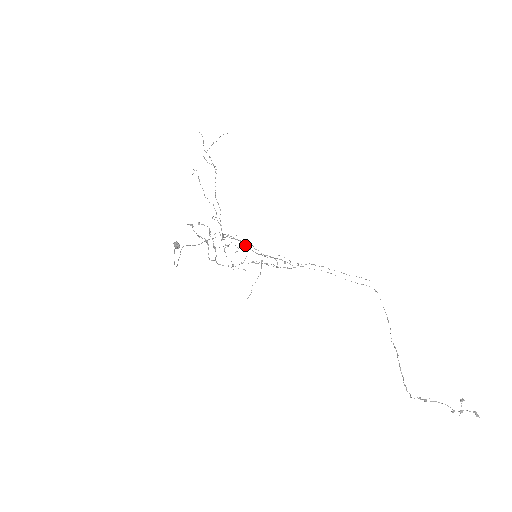
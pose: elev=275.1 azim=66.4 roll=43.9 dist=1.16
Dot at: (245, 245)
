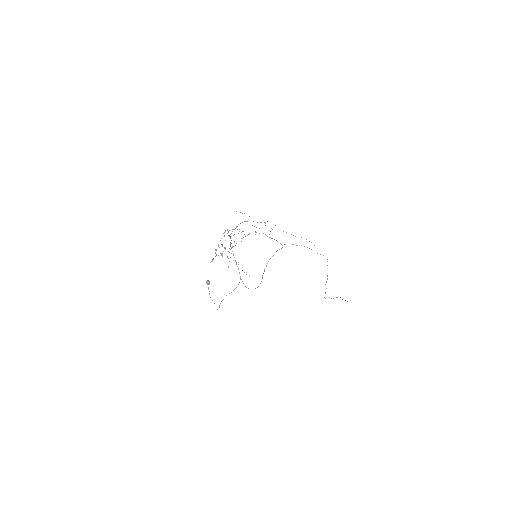
Dot at: occluded
